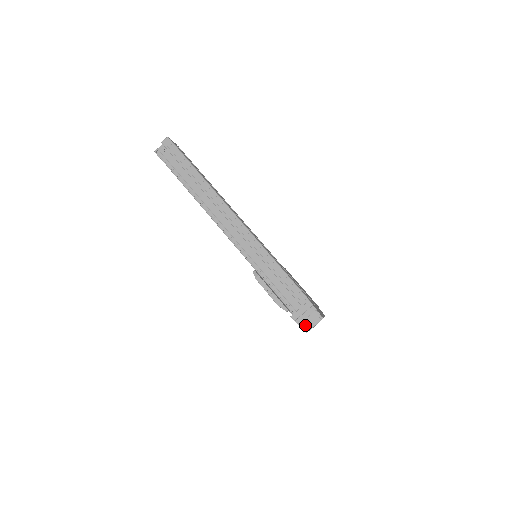
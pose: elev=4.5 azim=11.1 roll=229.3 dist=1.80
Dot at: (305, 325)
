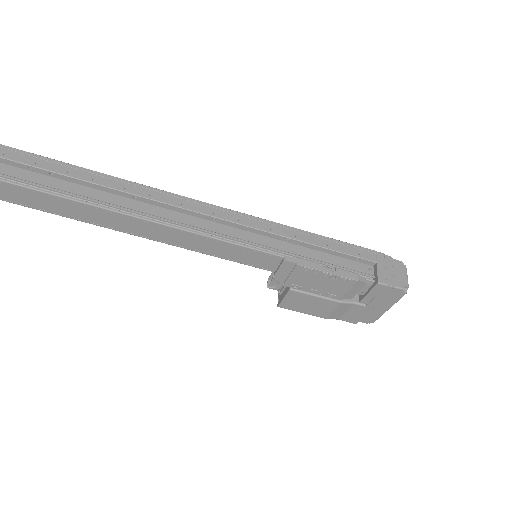
Dot at: (400, 282)
